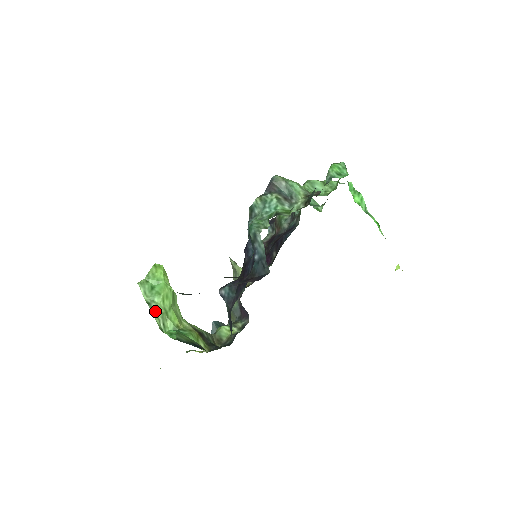
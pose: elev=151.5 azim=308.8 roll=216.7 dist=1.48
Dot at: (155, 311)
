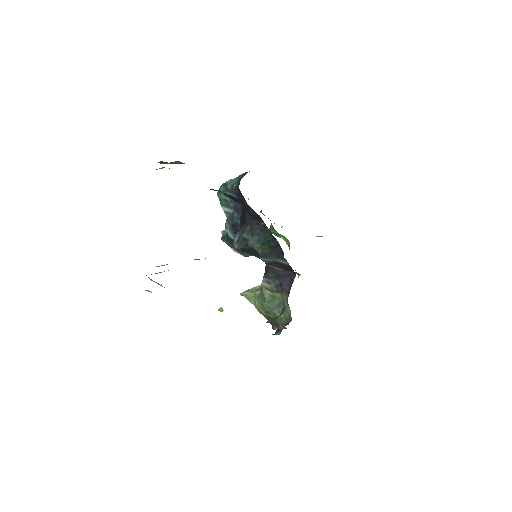
Dot at: occluded
